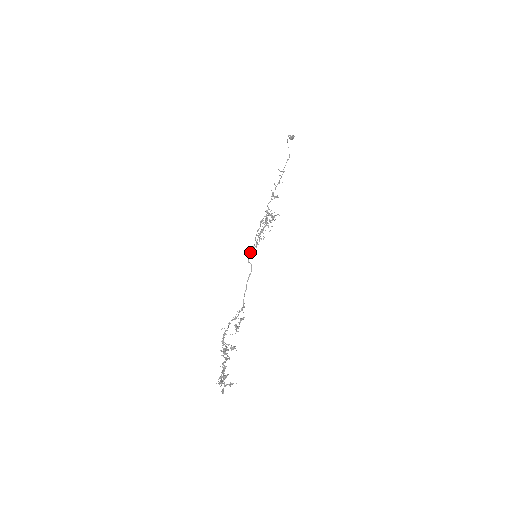
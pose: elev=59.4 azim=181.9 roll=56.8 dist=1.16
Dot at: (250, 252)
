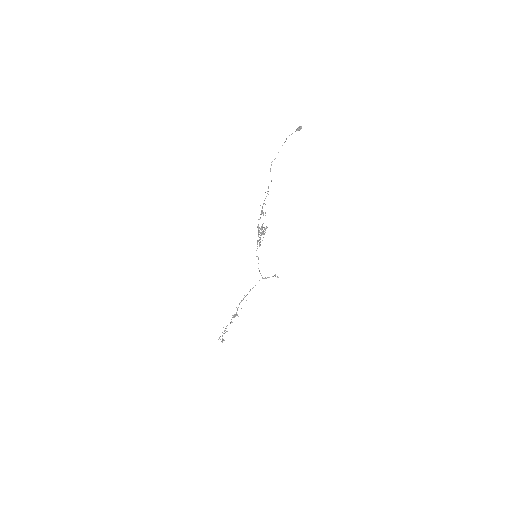
Dot at: (256, 250)
